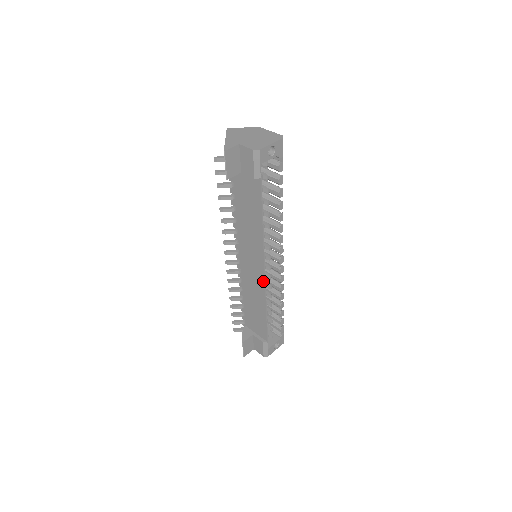
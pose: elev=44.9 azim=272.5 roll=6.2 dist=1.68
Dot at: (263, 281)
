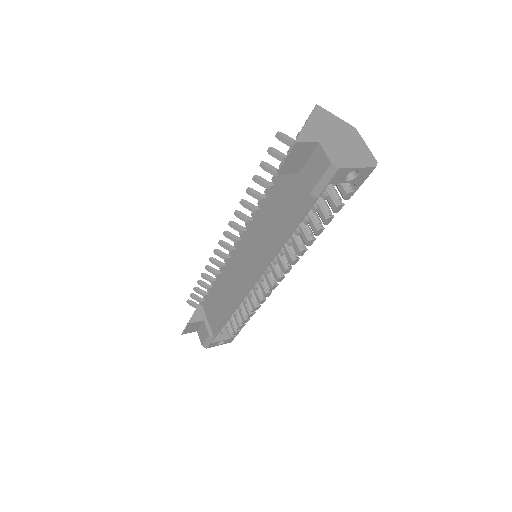
Dot at: (247, 290)
